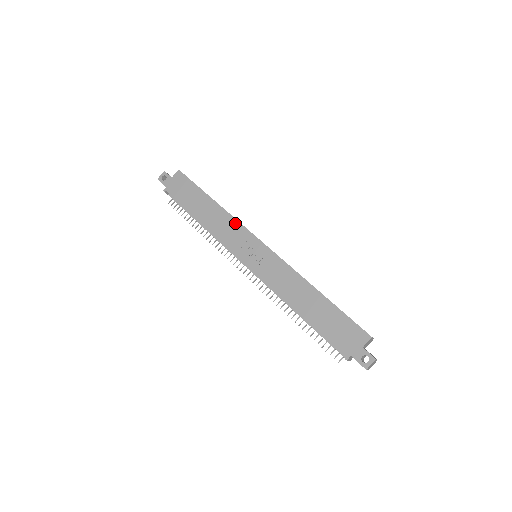
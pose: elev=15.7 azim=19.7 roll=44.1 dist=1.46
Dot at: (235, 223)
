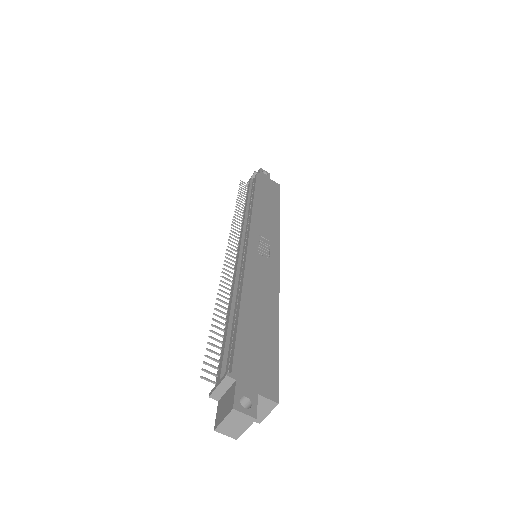
Dot at: (276, 229)
